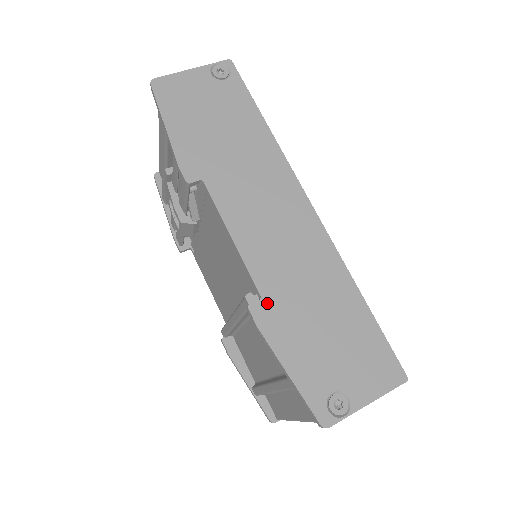
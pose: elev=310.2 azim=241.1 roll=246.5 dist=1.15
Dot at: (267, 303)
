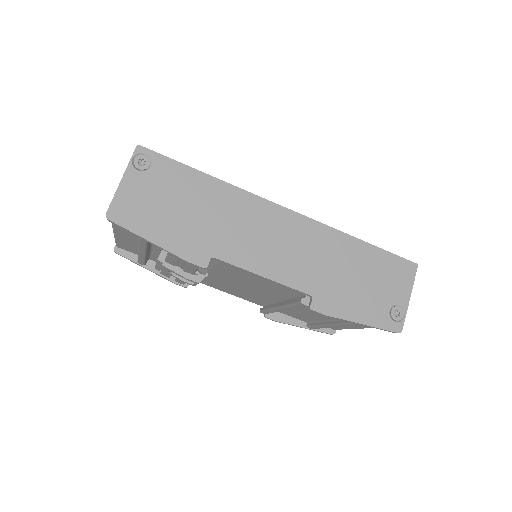
Dot at: (318, 296)
